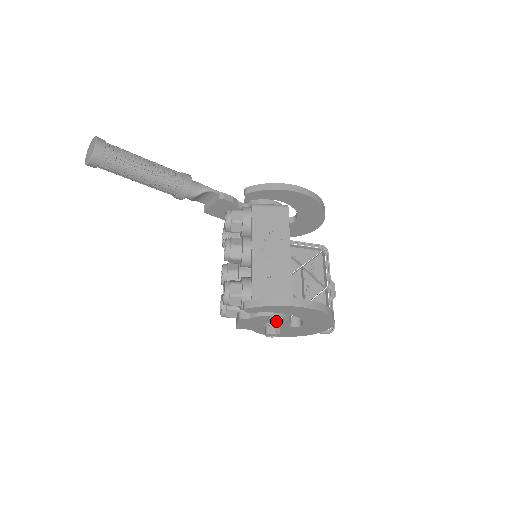
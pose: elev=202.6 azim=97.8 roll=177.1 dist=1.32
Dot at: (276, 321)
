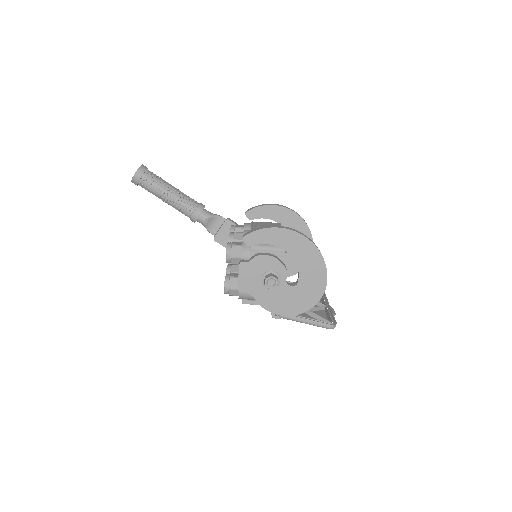
Dot at: (273, 269)
